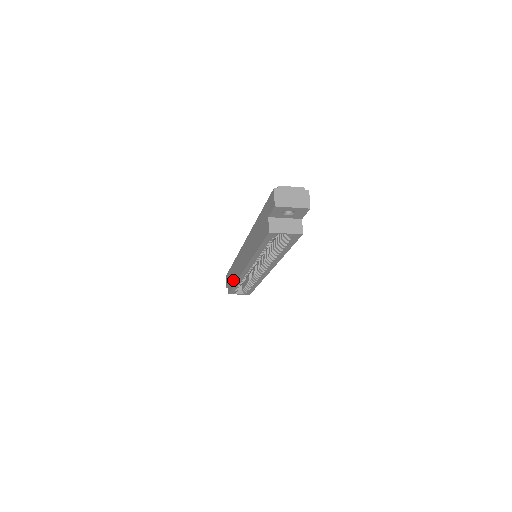
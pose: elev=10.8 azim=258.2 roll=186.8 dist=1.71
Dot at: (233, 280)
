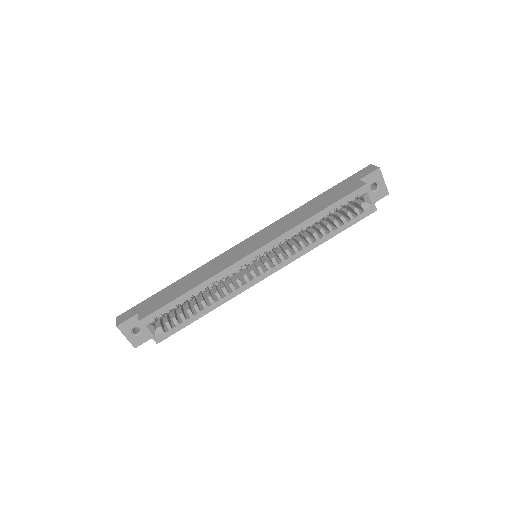
Dot at: (184, 289)
